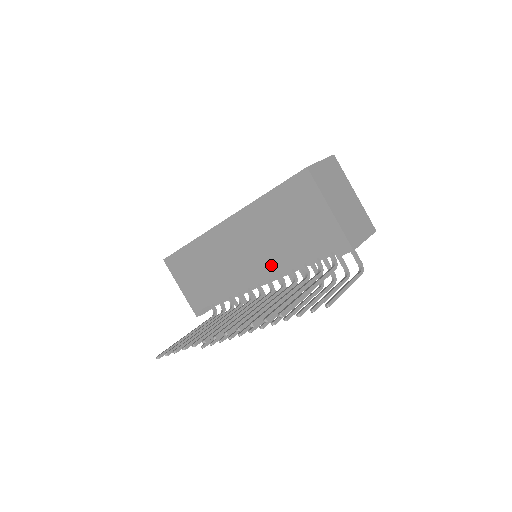
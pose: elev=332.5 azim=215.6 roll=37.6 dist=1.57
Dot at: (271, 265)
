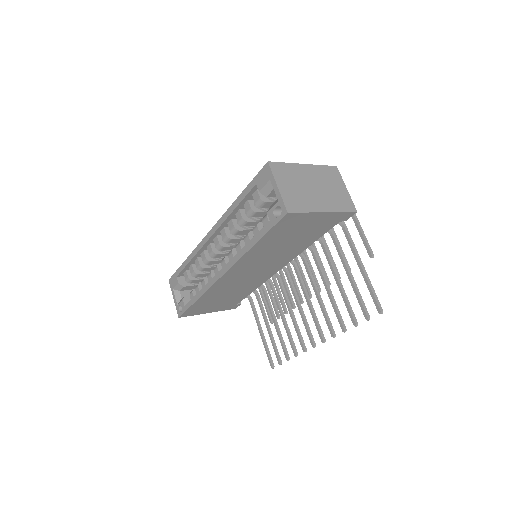
Dot at: (286, 258)
